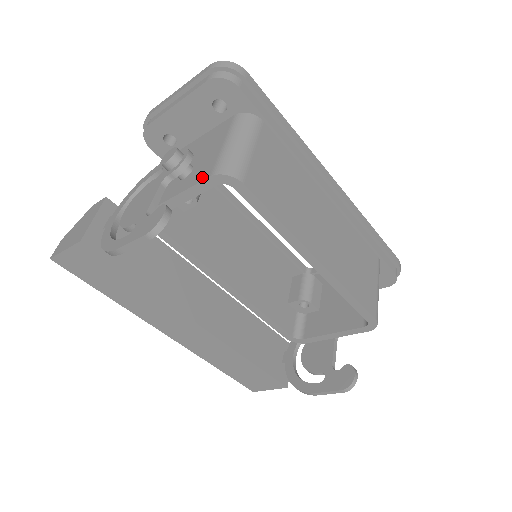
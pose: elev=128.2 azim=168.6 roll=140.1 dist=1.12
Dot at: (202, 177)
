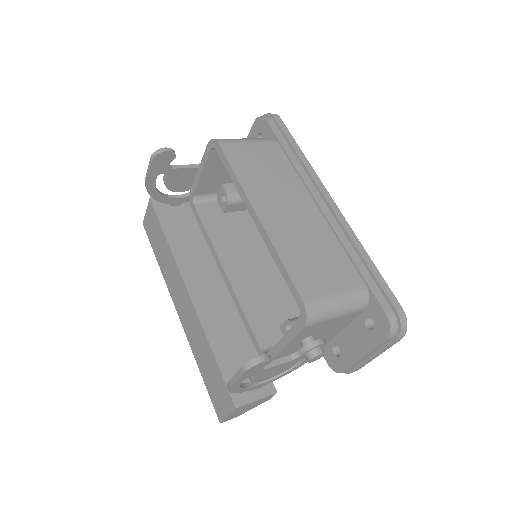
Dot at: occluded
